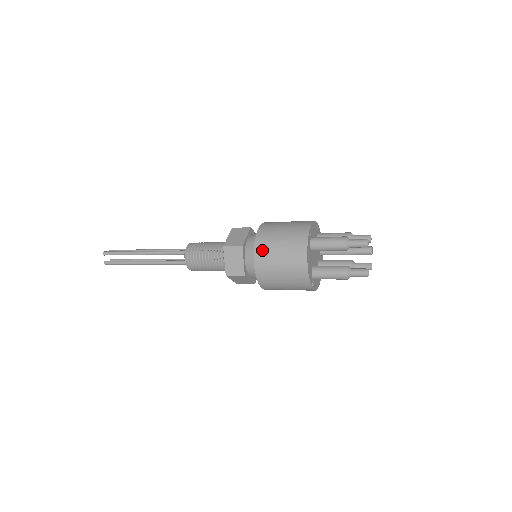
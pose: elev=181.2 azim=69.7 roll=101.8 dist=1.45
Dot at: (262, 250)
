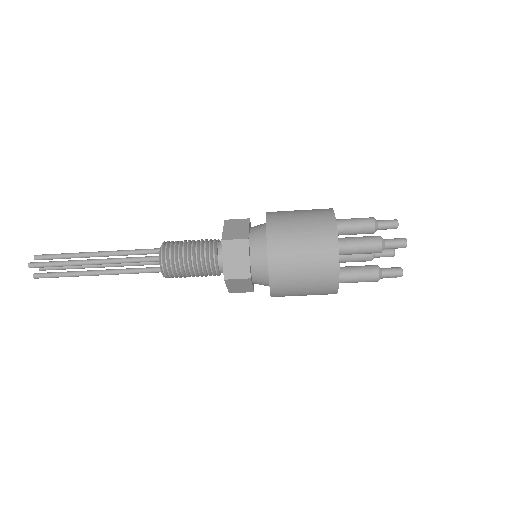
Dot at: (277, 212)
